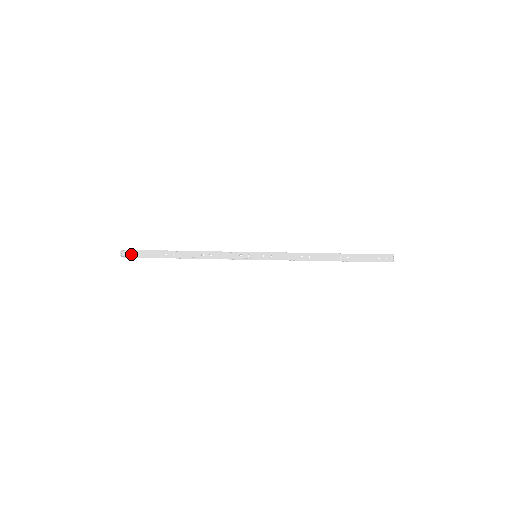
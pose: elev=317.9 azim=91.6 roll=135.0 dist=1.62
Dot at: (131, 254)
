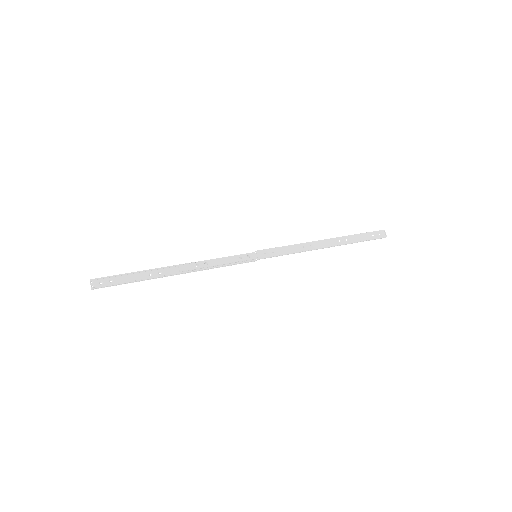
Dot at: (105, 283)
